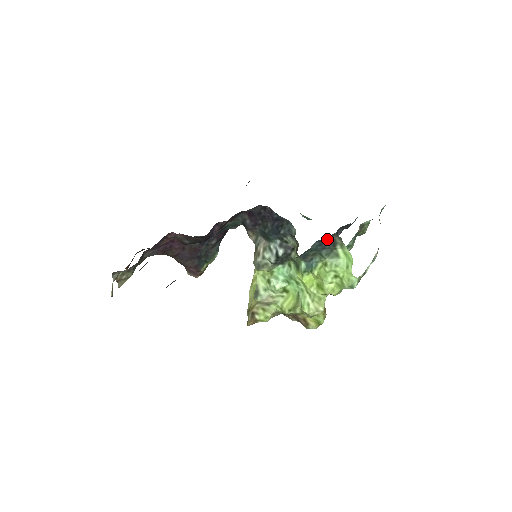
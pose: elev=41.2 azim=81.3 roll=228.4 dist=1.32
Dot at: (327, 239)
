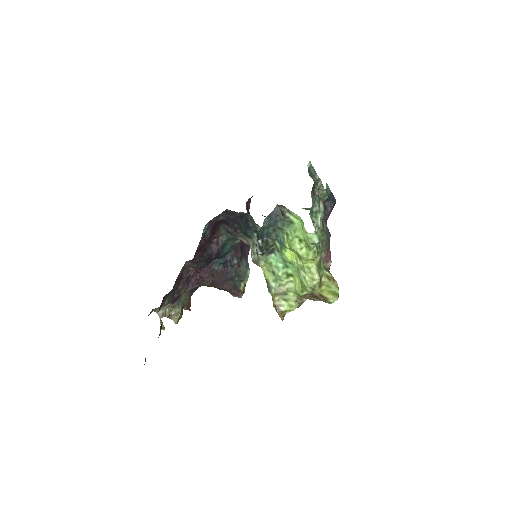
Dot at: (273, 212)
